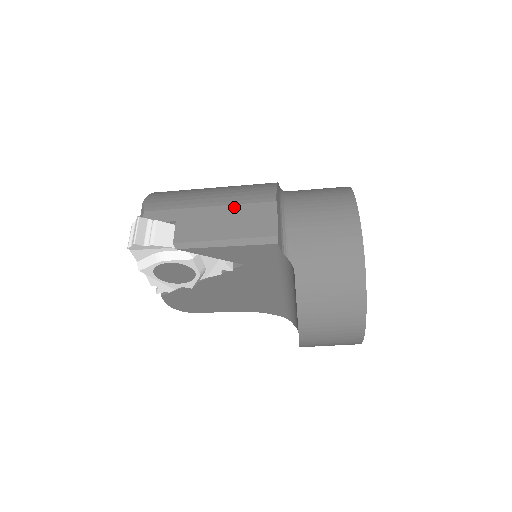
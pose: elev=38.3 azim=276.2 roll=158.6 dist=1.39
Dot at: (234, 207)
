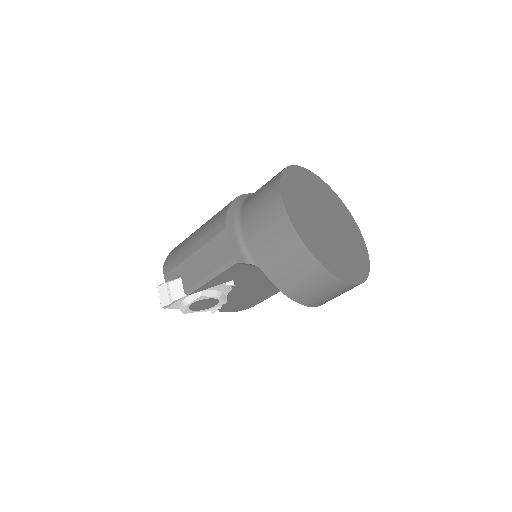
Dot at: (205, 246)
